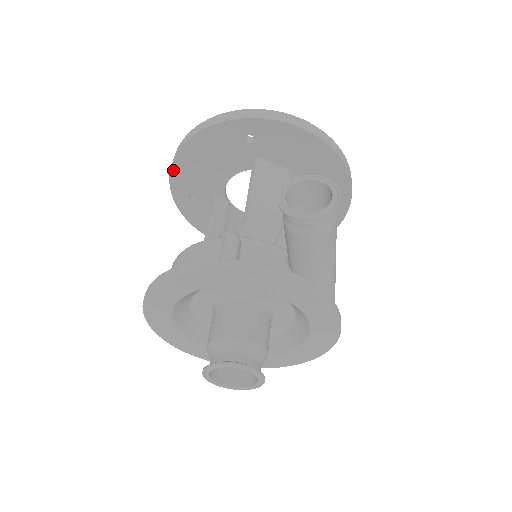
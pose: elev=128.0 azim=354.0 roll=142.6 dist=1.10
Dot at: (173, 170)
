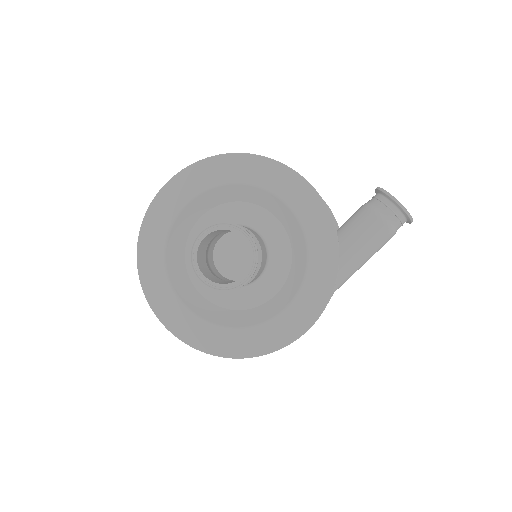
Dot at: occluded
